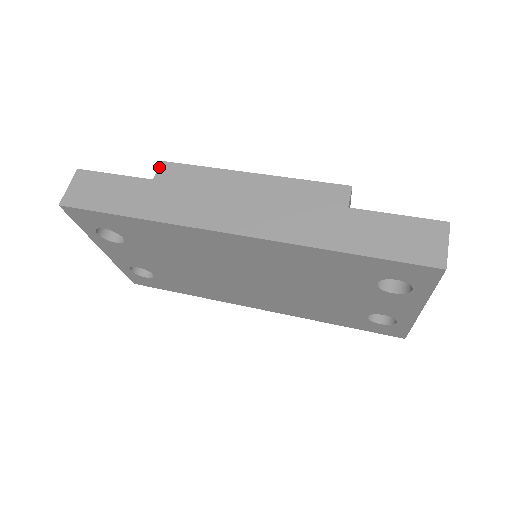
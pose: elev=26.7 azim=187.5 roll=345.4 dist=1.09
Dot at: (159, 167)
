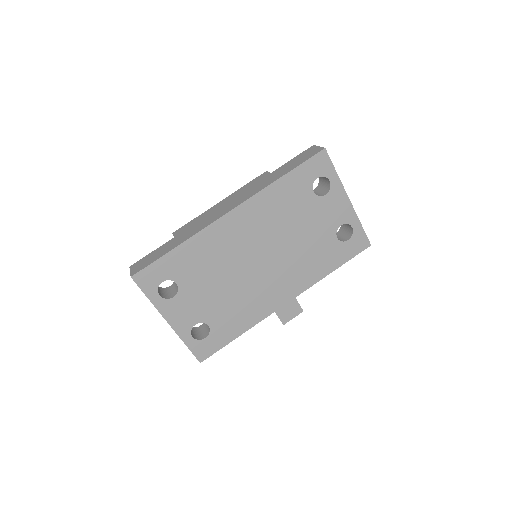
Dot at: (173, 234)
